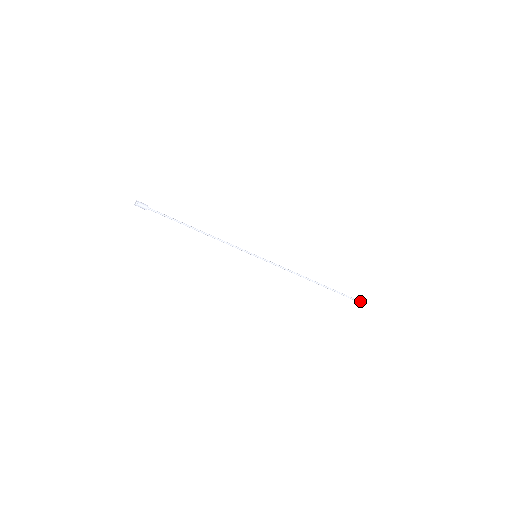
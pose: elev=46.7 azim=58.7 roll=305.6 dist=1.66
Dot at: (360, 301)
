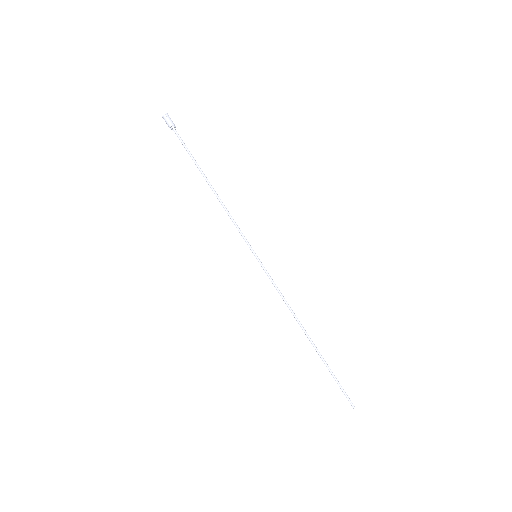
Dot at: occluded
